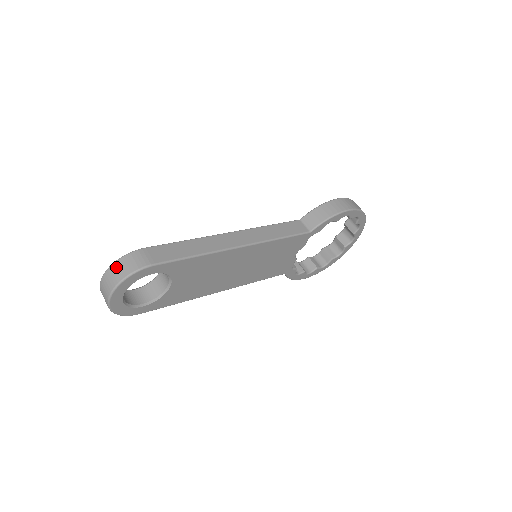
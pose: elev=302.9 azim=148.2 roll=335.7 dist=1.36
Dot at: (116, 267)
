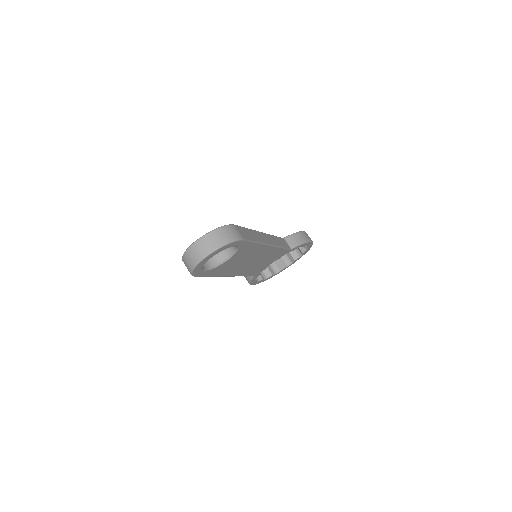
Dot at: (219, 233)
